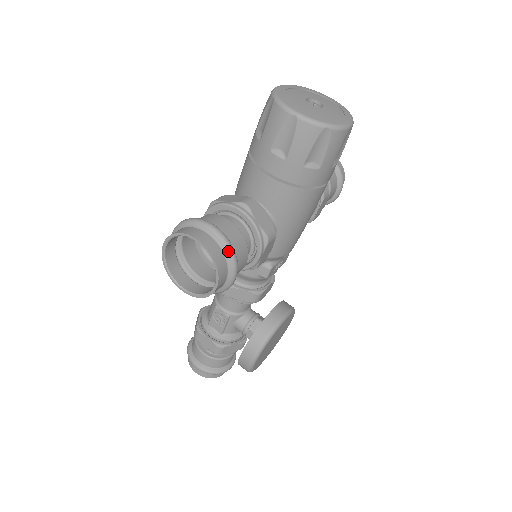
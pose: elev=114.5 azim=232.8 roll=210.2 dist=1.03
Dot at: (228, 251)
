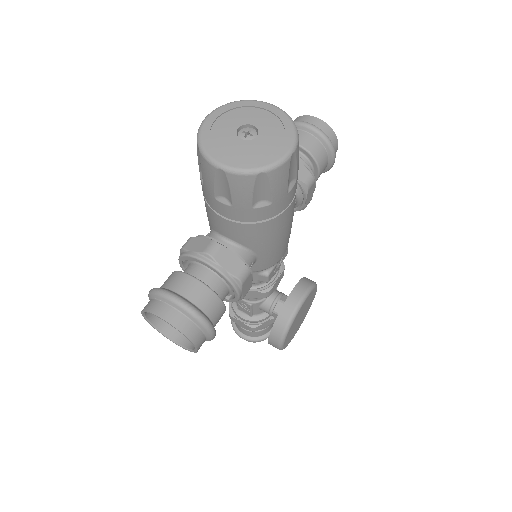
Dot at: (196, 319)
